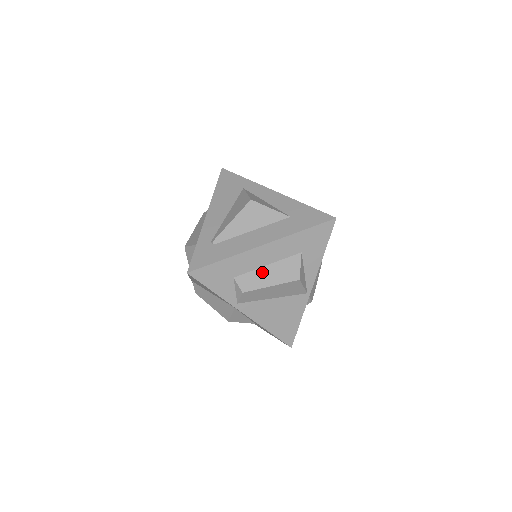
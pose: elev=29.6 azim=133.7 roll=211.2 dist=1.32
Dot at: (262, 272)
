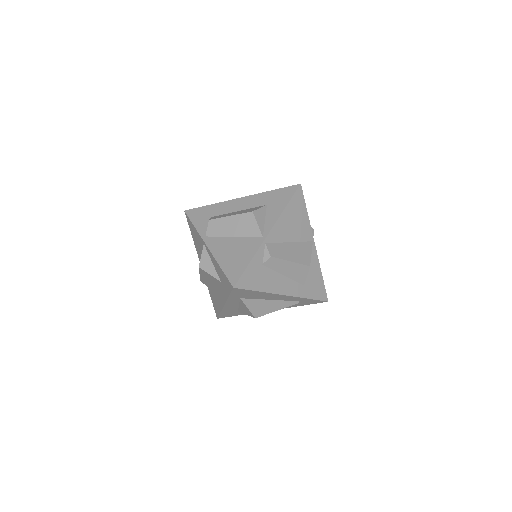
Dot at: (231, 213)
